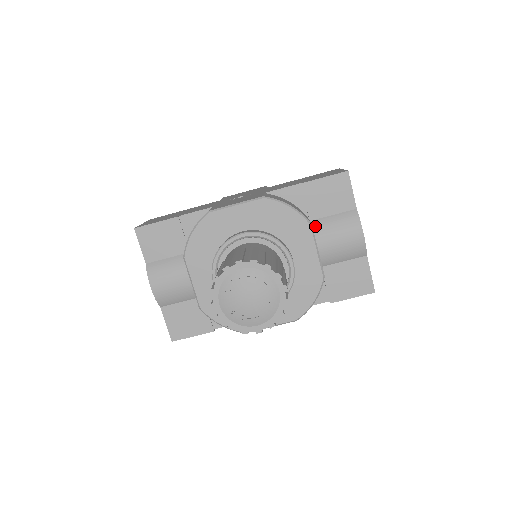
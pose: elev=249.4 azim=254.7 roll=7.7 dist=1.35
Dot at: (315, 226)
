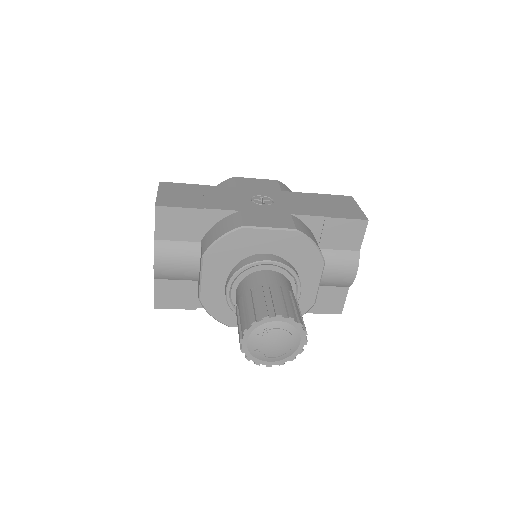
Dot at: occluded
